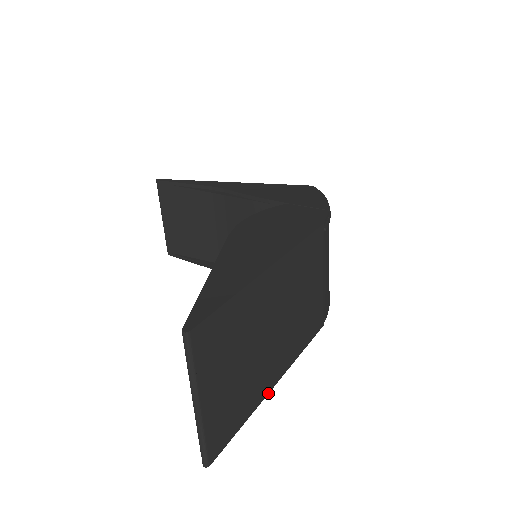
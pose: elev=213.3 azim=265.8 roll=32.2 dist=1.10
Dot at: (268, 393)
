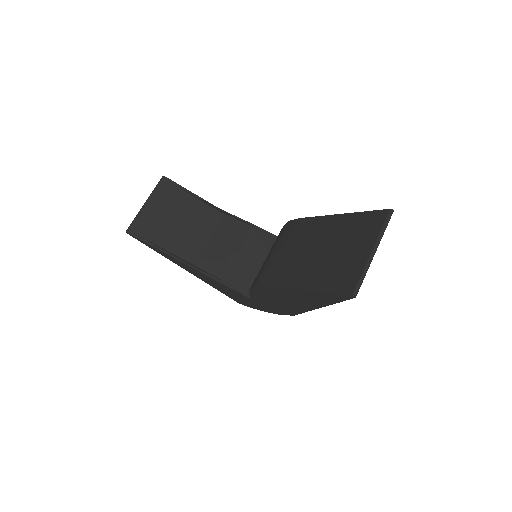
Dot at: (325, 306)
